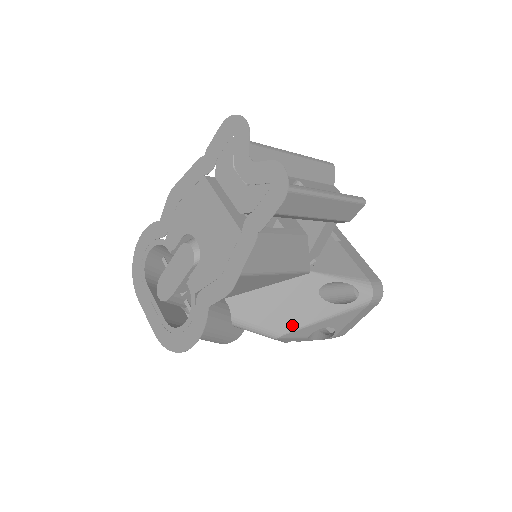
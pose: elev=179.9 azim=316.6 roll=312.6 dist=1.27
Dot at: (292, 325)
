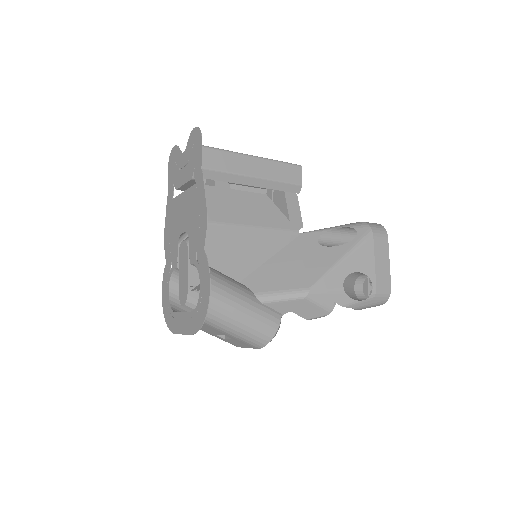
Dot at: (313, 277)
